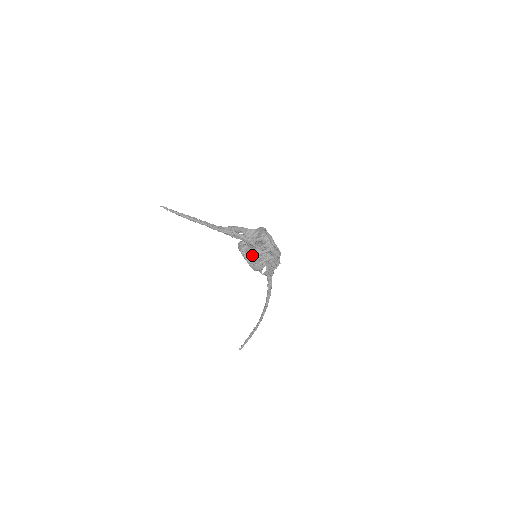
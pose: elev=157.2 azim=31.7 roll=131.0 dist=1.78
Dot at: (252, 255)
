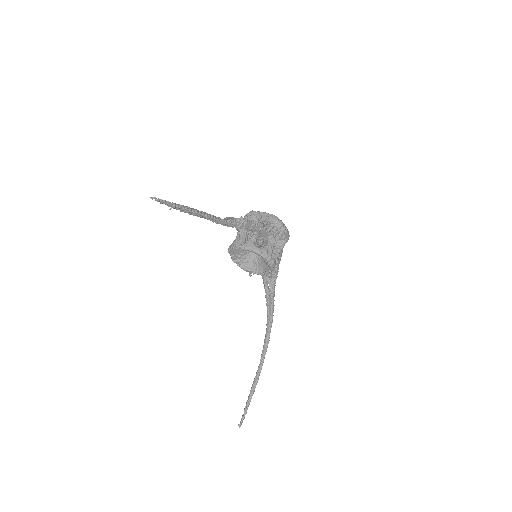
Dot at: (268, 247)
